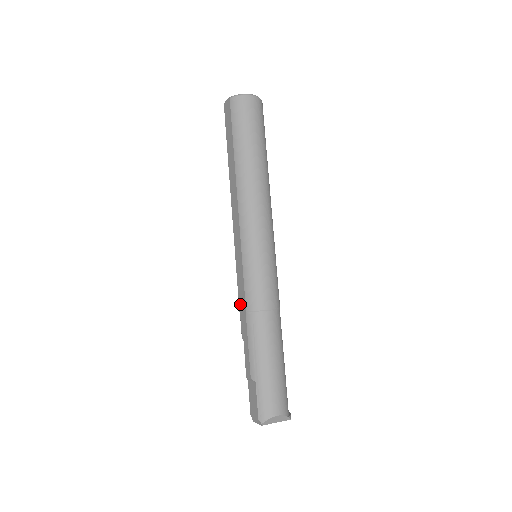
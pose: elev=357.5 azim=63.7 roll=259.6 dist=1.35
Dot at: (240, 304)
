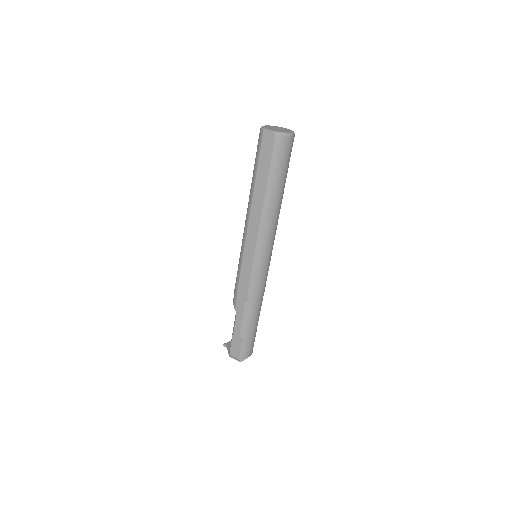
Dot at: (240, 291)
